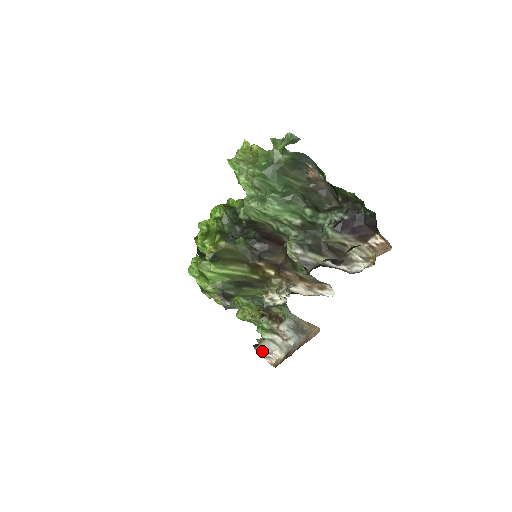
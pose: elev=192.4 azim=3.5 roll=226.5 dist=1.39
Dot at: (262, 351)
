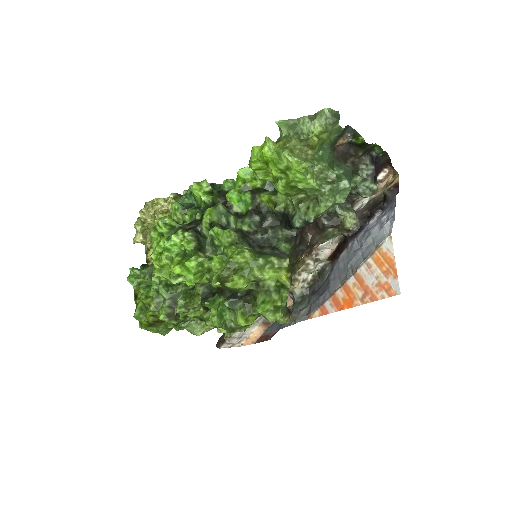
Dot at: (231, 343)
